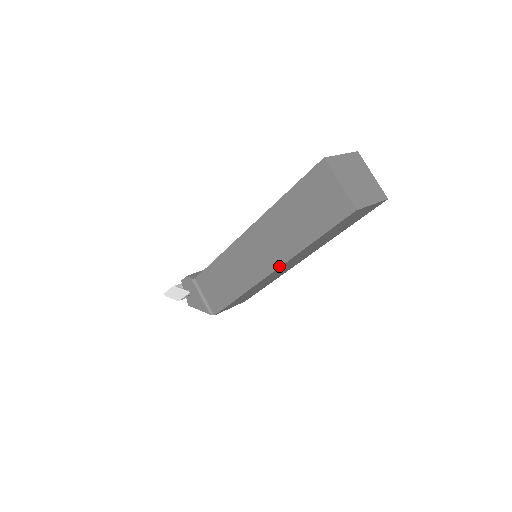
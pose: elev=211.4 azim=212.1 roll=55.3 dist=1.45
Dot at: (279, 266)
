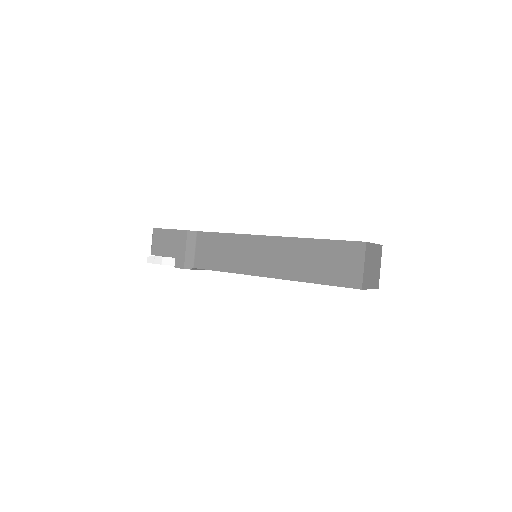
Dot at: occluded
